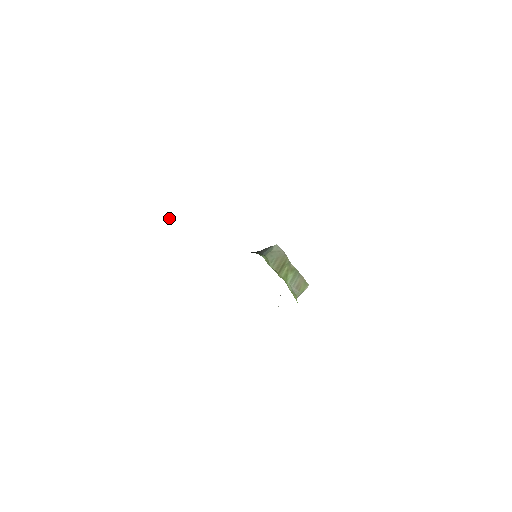
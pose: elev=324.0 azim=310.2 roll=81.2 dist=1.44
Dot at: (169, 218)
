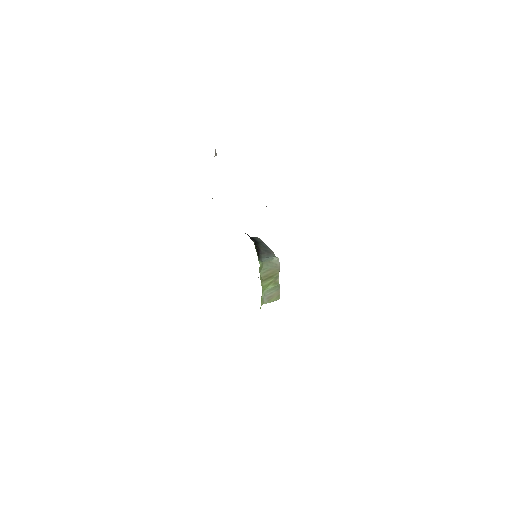
Dot at: (216, 155)
